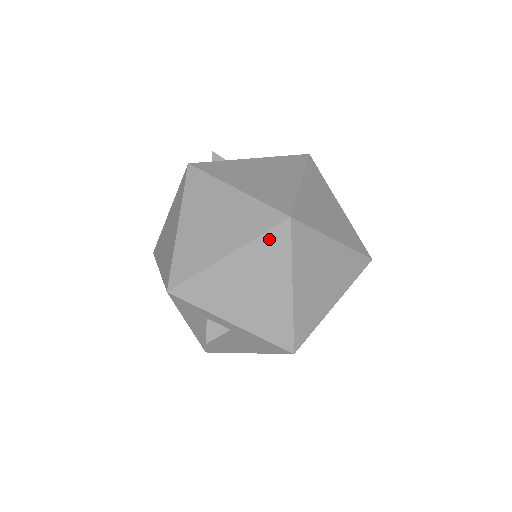
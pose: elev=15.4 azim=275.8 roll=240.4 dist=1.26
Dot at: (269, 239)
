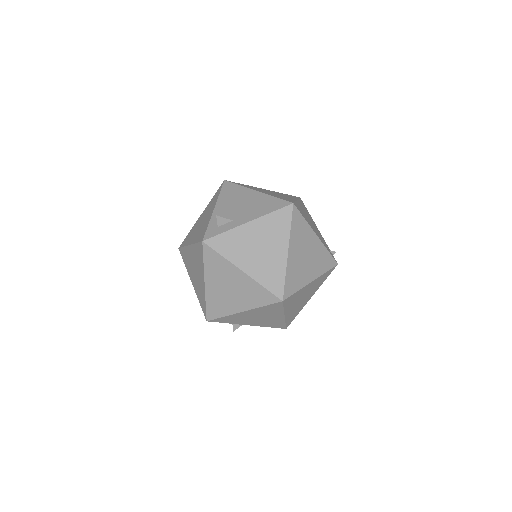
Dot at: (269, 307)
